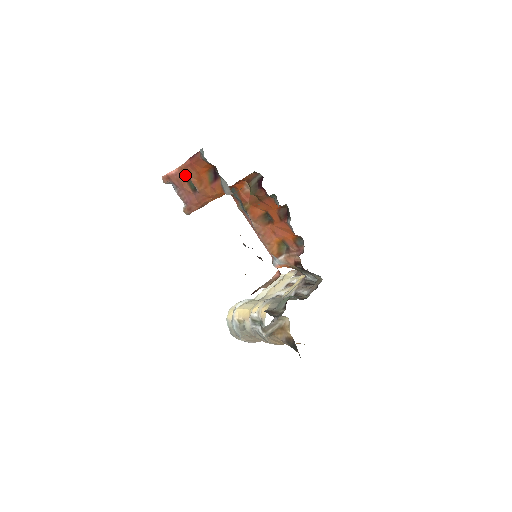
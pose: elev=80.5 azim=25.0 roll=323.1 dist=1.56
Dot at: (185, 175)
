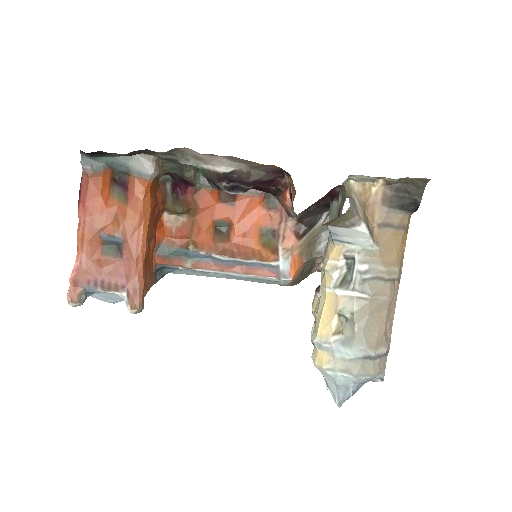
Dot at: (91, 243)
